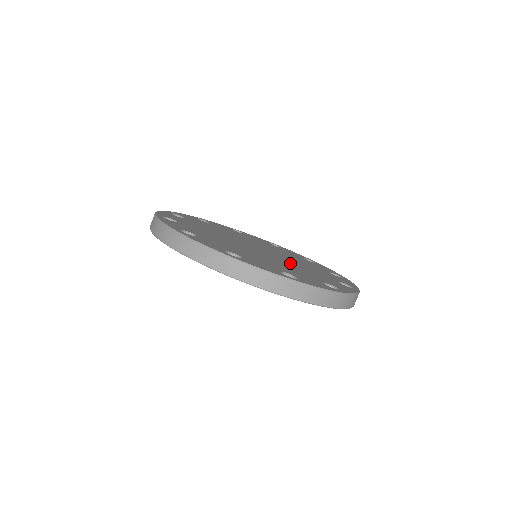
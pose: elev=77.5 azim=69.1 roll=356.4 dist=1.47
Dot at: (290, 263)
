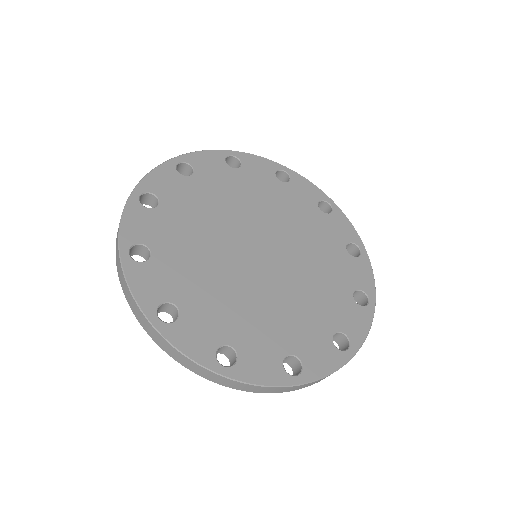
Dot at: (297, 279)
